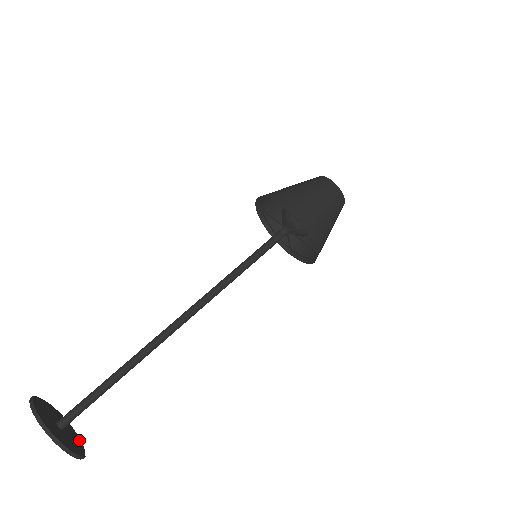
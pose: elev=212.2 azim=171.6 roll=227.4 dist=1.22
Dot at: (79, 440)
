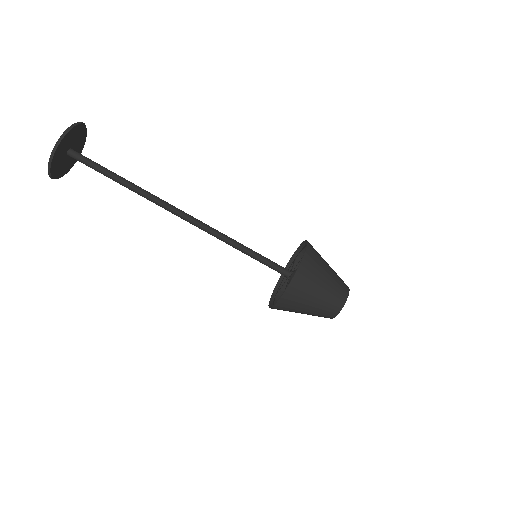
Dot at: (59, 176)
